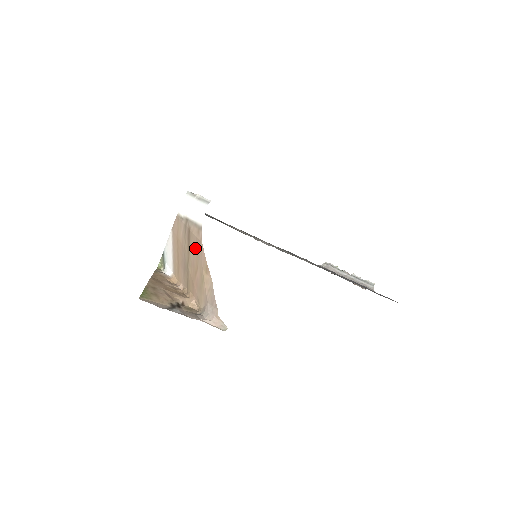
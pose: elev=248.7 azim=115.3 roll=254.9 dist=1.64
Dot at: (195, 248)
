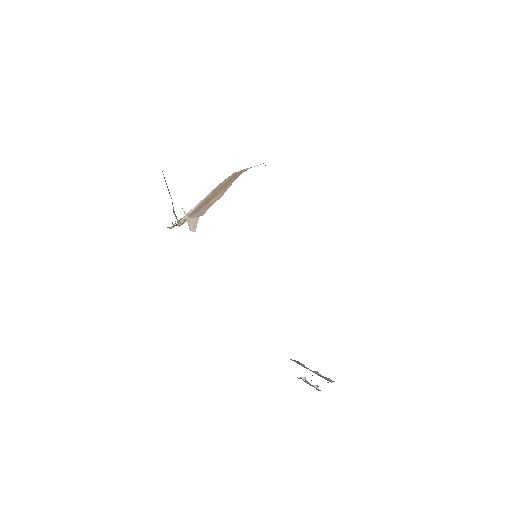
Dot at: (229, 182)
